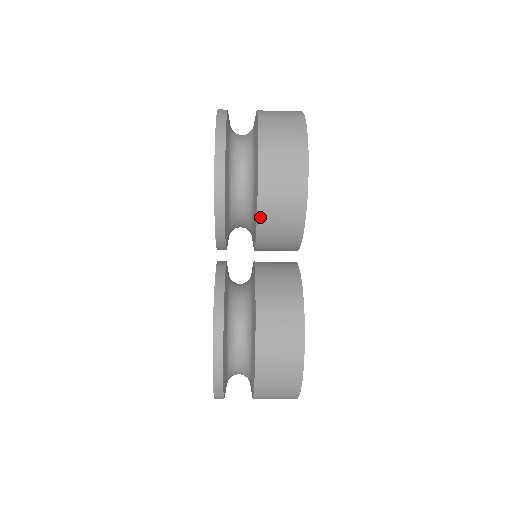
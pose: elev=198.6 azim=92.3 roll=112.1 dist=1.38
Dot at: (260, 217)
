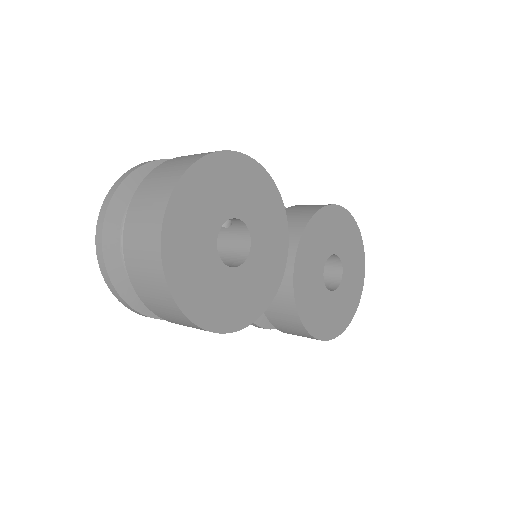
Dot at: occluded
